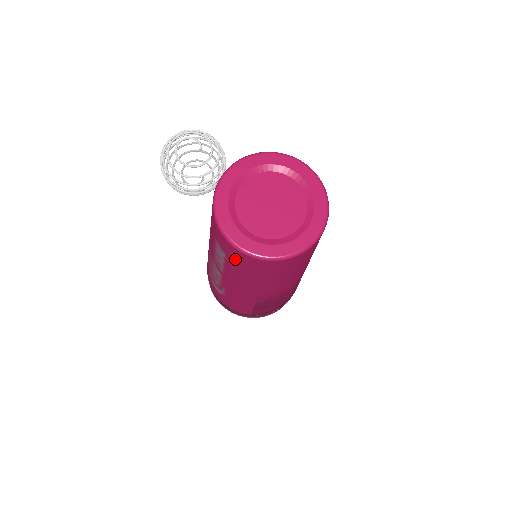
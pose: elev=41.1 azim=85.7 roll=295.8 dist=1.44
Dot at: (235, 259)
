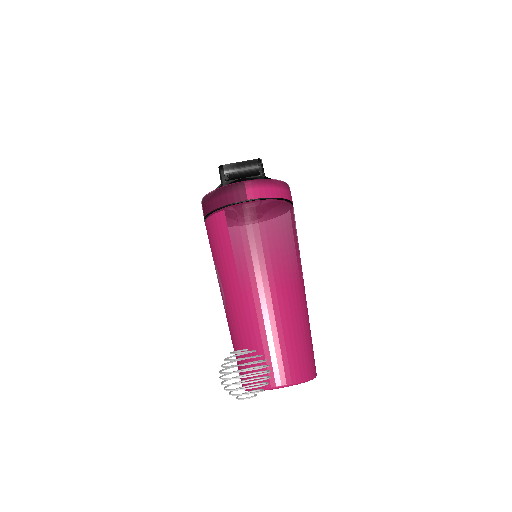
Dot at: occluded
